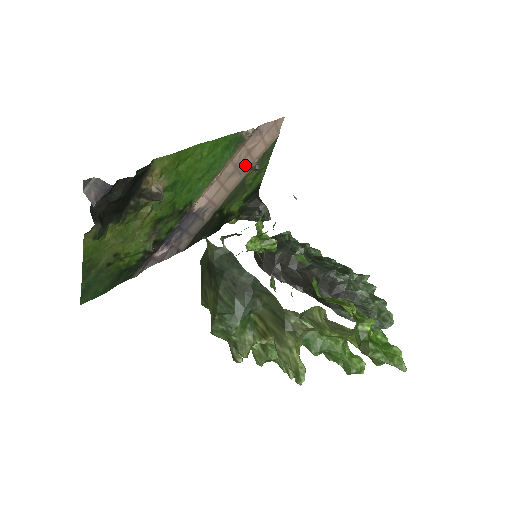
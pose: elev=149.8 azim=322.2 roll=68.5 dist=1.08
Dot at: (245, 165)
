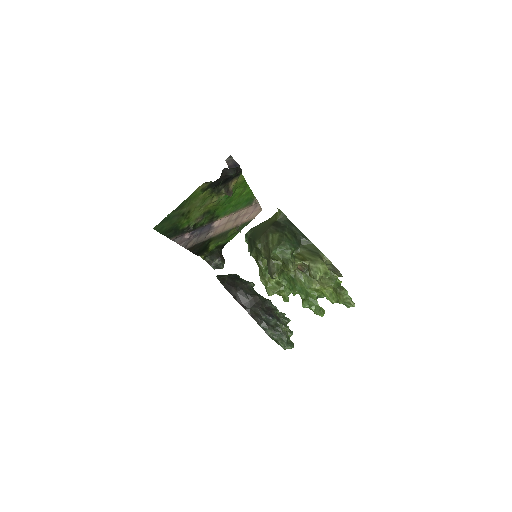
Dot at: (238, 221)
